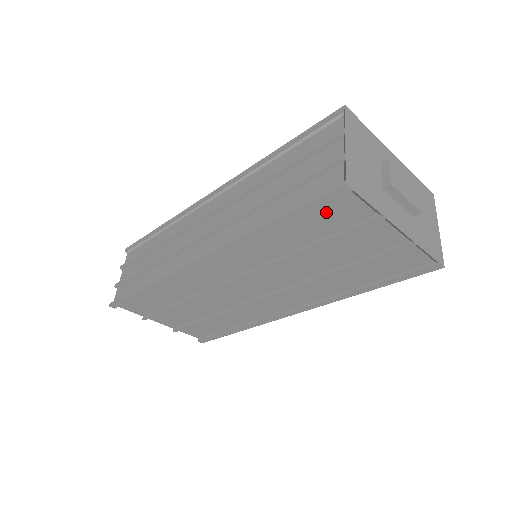
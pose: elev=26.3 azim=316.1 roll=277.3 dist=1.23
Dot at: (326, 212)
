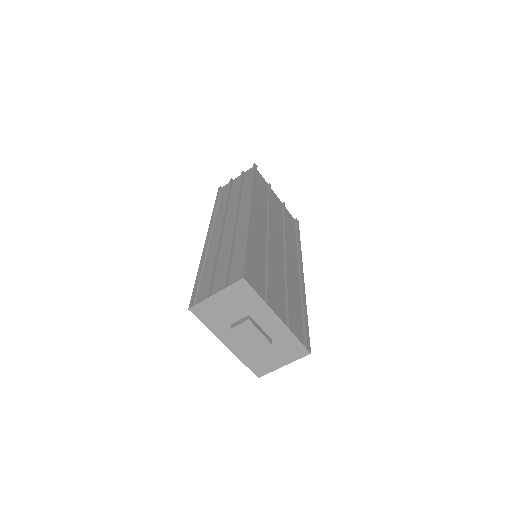
Dot at: occluded
